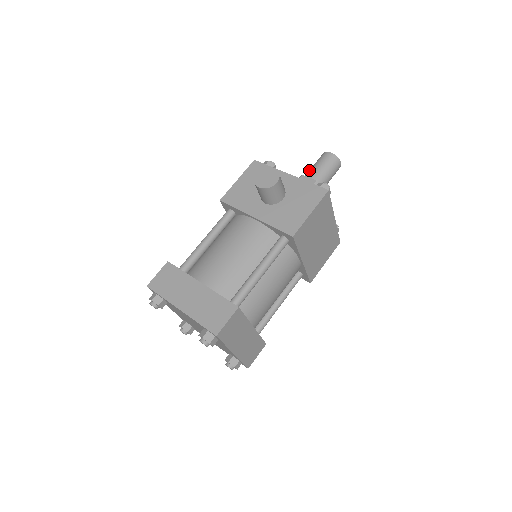
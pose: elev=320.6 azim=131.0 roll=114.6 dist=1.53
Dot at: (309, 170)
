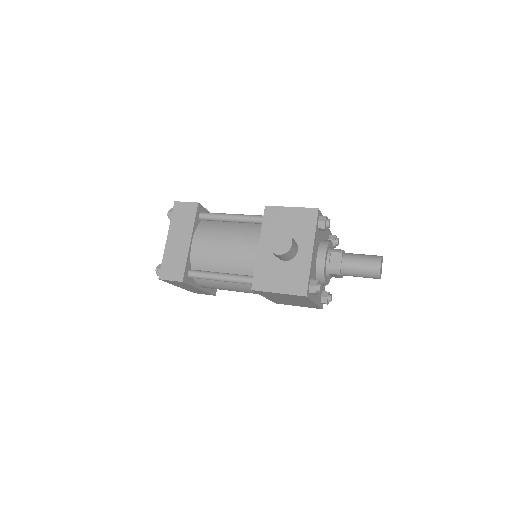
Dot at: (355, 254)
